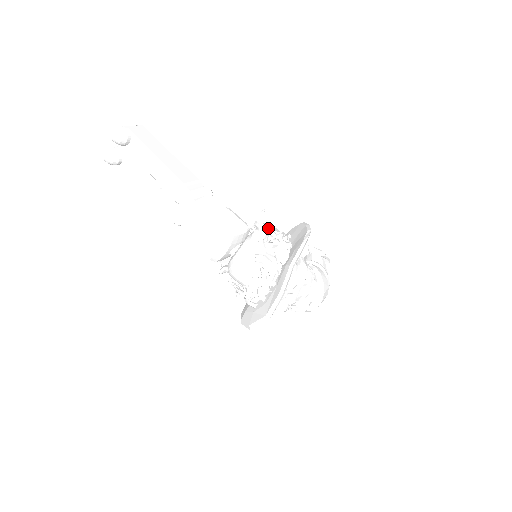
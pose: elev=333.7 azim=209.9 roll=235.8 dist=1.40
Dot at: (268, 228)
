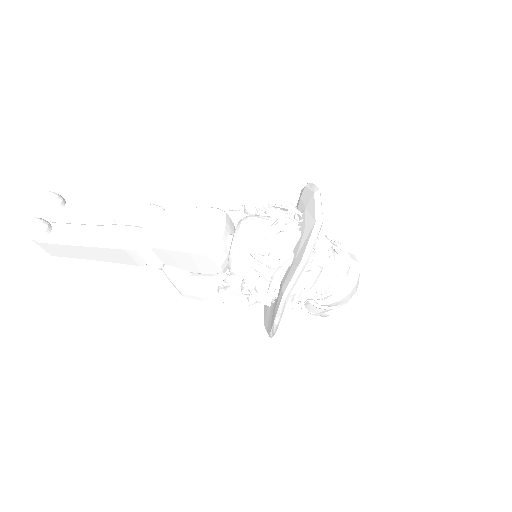
Dot at: occluded
